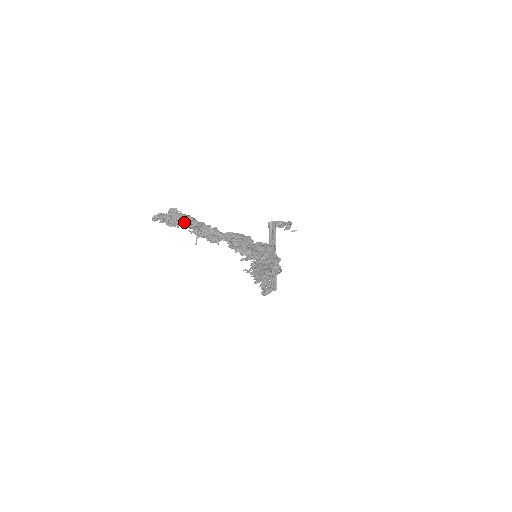
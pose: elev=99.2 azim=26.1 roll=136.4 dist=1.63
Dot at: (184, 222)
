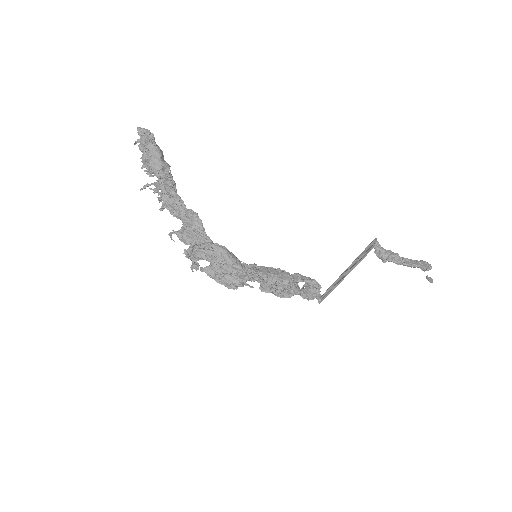
Dot at: (146, 159)
